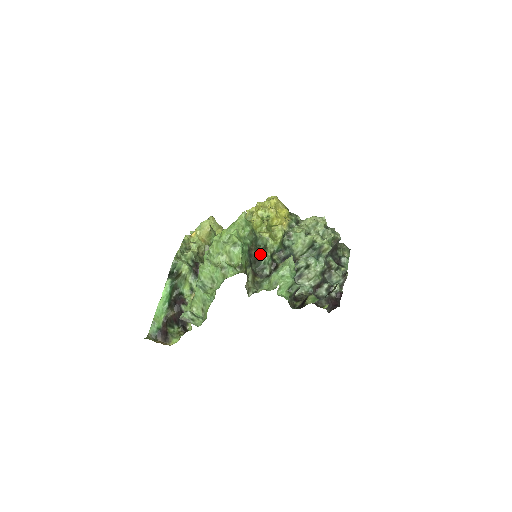
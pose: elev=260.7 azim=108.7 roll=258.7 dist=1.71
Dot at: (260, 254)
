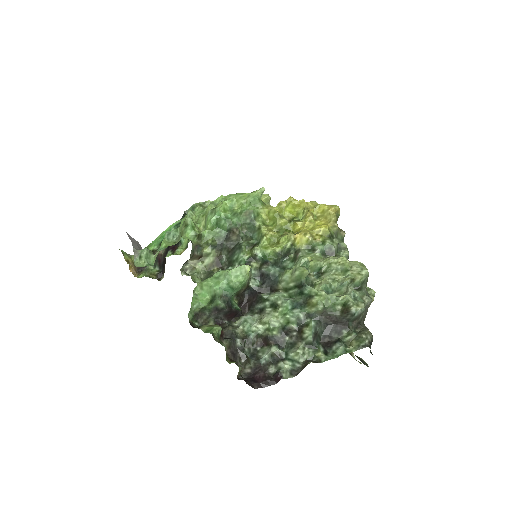
Dot at: (239, 245)
